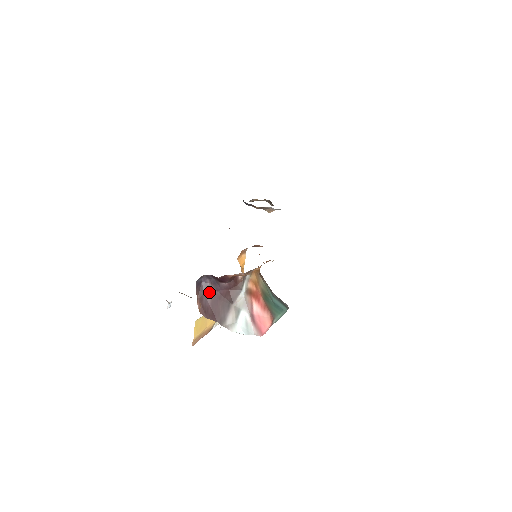
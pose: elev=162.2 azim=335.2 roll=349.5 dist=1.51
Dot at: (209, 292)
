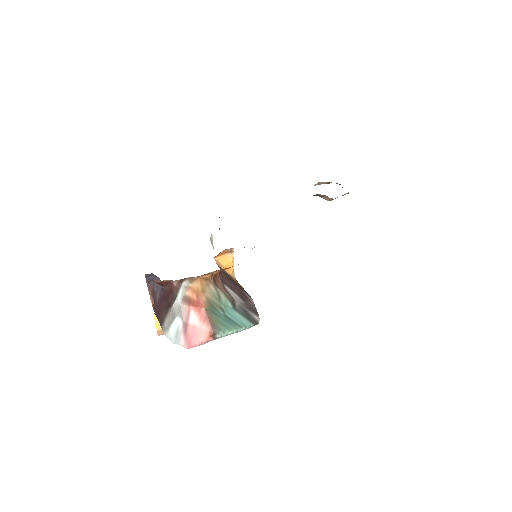
Dot at: (158, 290)
